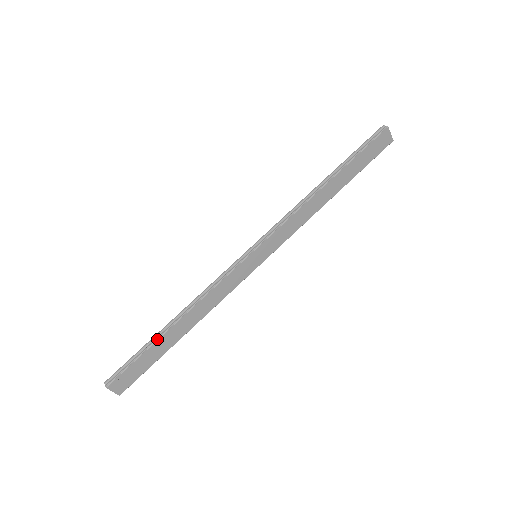
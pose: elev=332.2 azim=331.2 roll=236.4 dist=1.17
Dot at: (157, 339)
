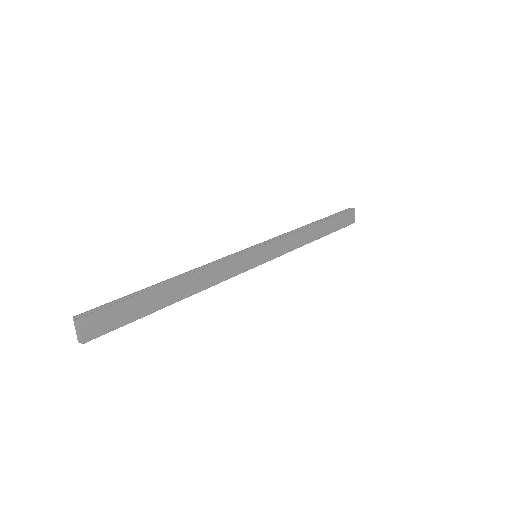
Dot at: (154, 288)
